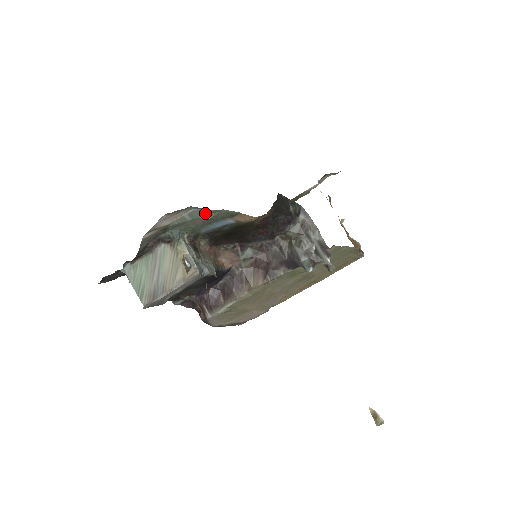
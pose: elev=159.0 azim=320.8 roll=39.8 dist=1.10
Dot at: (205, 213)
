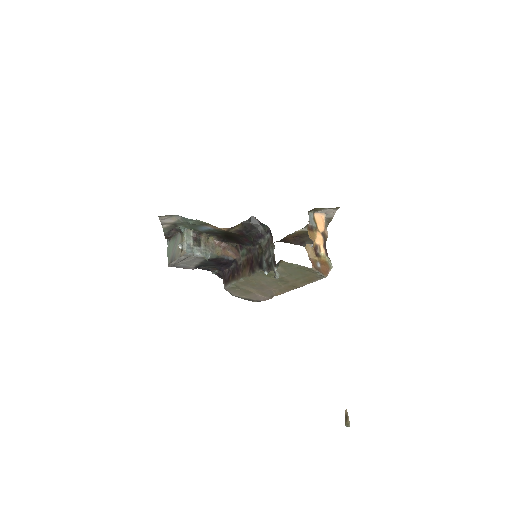
Dot at: (187, 220)
